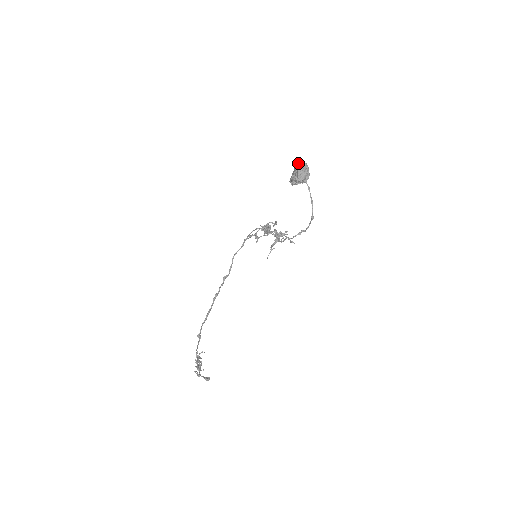
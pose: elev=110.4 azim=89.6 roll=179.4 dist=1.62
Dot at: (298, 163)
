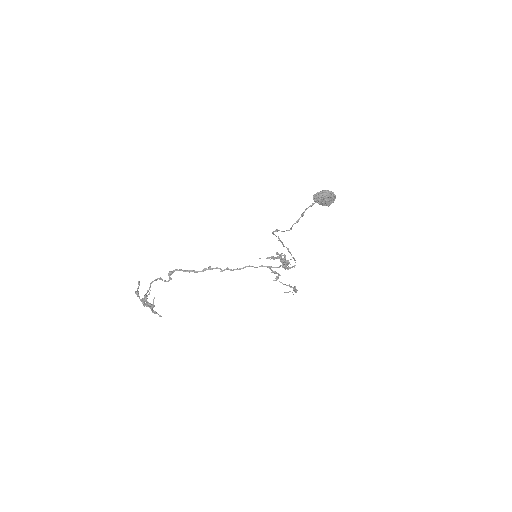
Dot at: occluded
